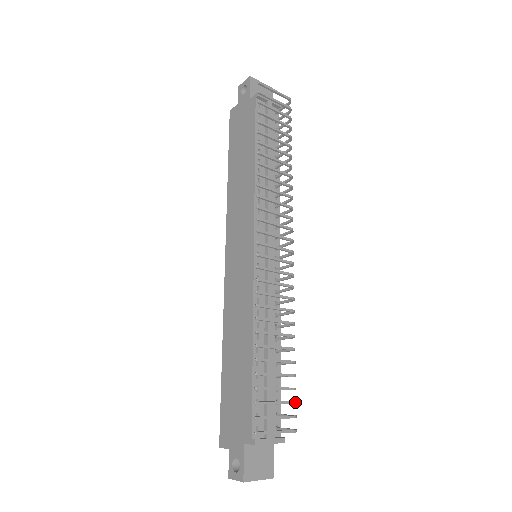
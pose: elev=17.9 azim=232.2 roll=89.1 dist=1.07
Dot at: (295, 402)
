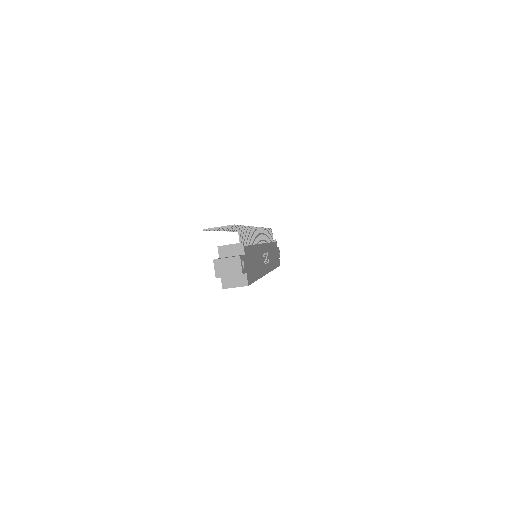
Dot at: (239, 225)
